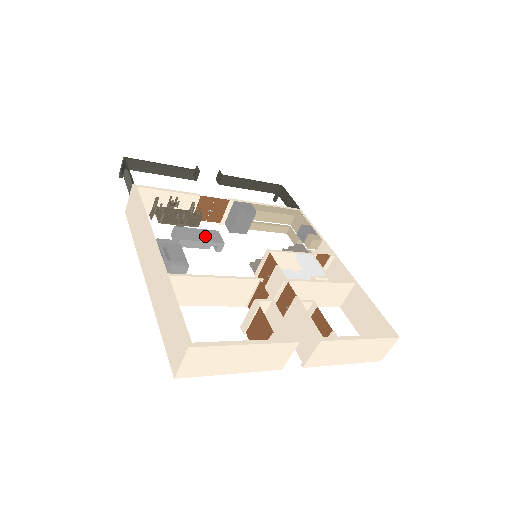
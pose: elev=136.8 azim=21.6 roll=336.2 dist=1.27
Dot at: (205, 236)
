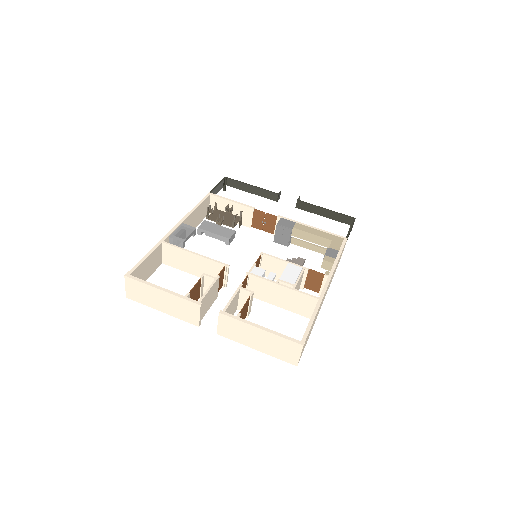
Dot at: (220, 231)
